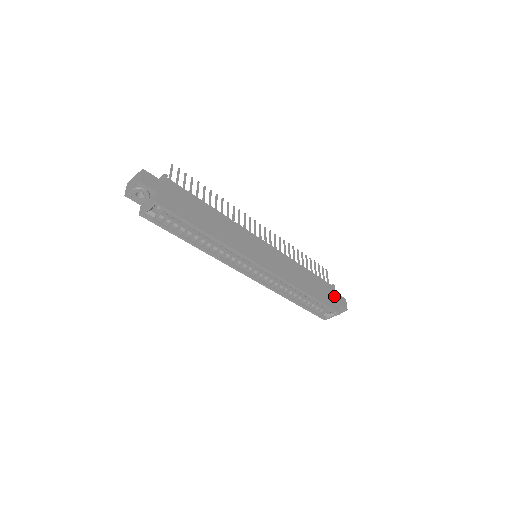
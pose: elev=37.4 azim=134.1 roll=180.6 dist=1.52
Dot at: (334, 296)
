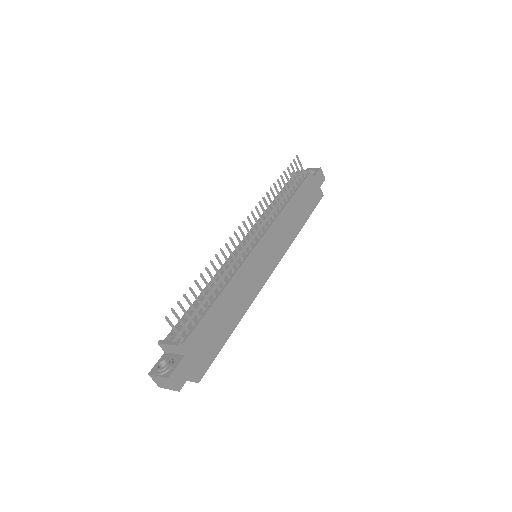
Dot at: (314, 185)
